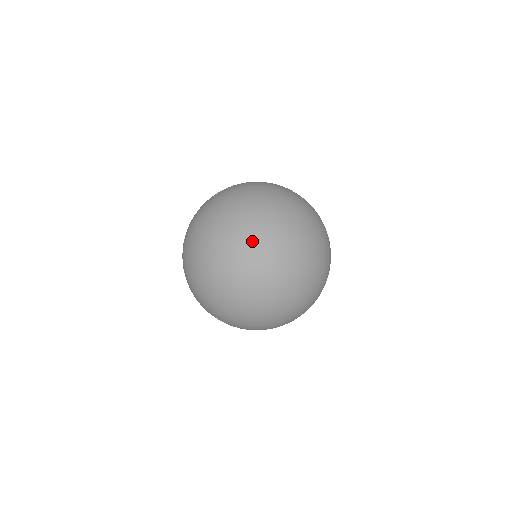
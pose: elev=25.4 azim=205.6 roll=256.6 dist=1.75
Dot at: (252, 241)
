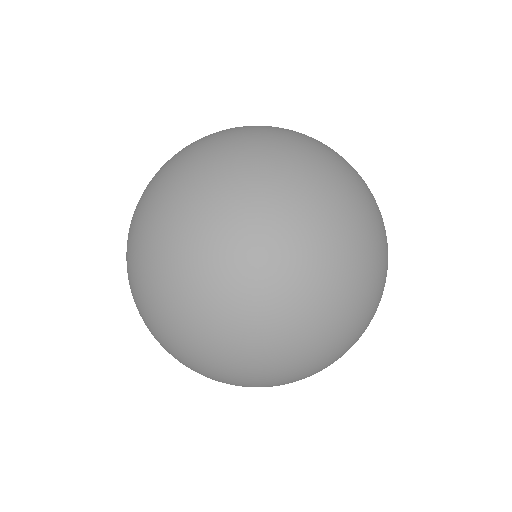
Dot at: (363, 181)
